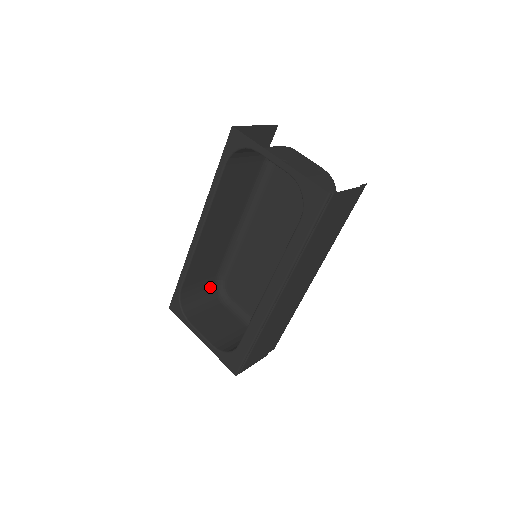
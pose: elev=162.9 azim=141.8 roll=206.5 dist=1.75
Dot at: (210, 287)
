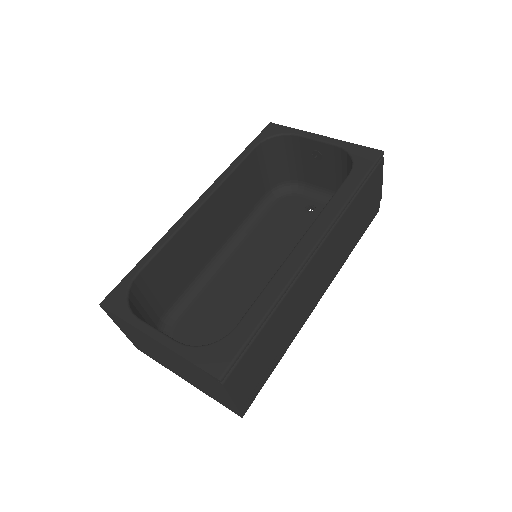
Dot at: (153, 321)
